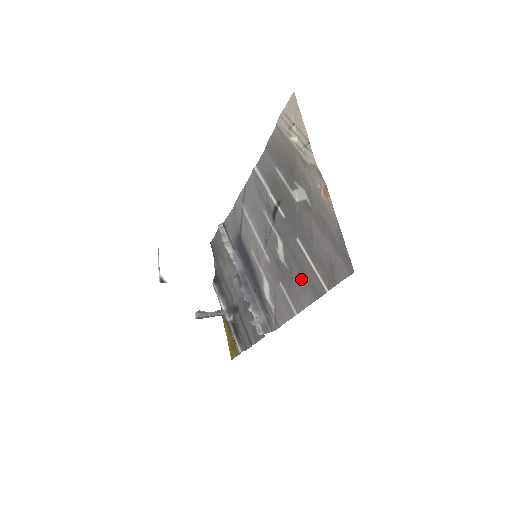
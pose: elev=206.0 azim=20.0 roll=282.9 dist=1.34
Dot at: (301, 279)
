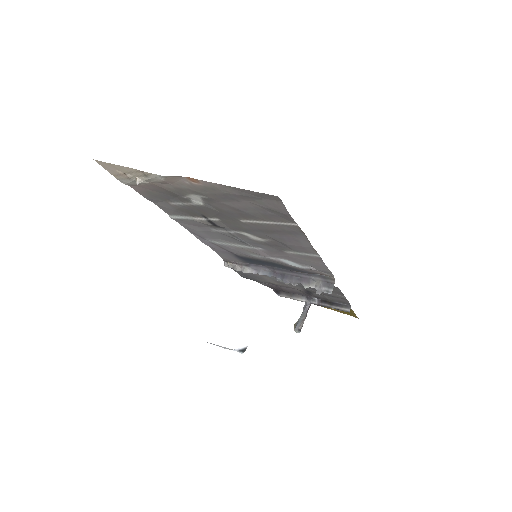
Dot at: (282, 237)
